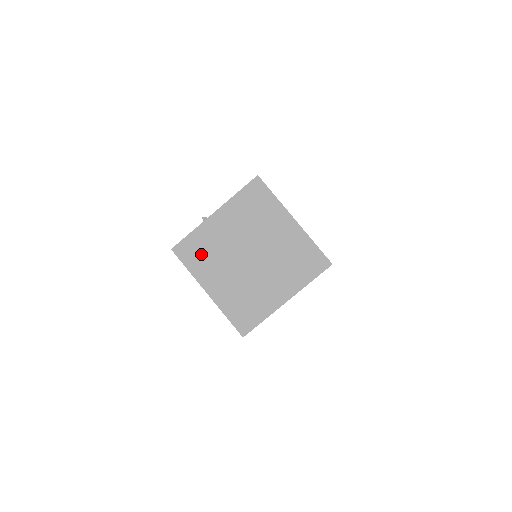
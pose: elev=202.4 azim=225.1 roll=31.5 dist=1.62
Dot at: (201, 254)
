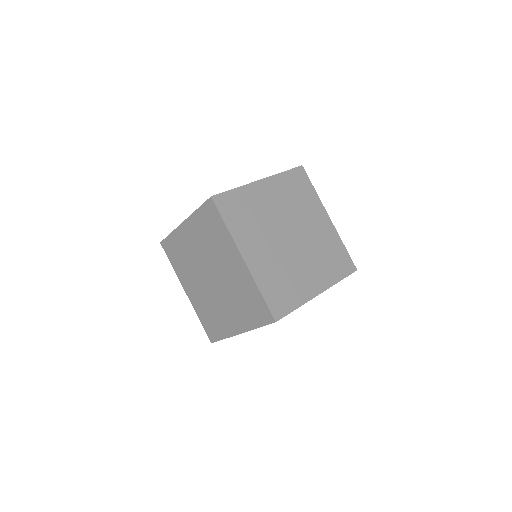
Dot at: (178, 257)
